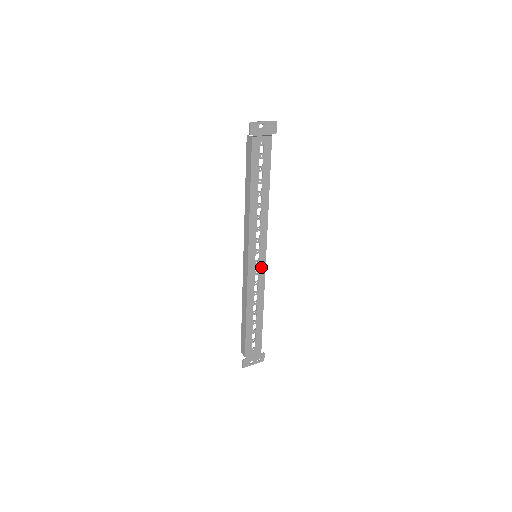
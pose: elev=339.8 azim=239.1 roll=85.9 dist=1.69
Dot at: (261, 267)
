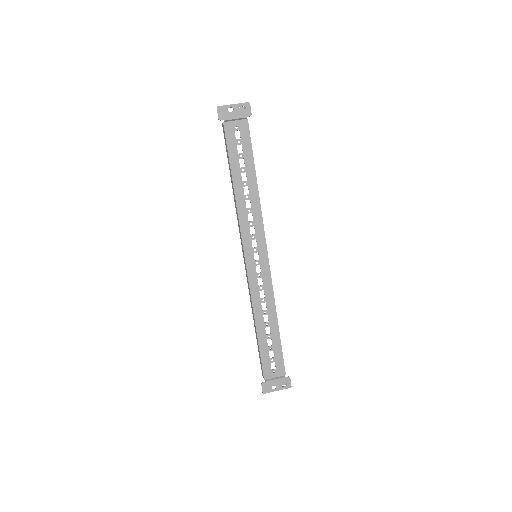
Dot at: (264, 269)
